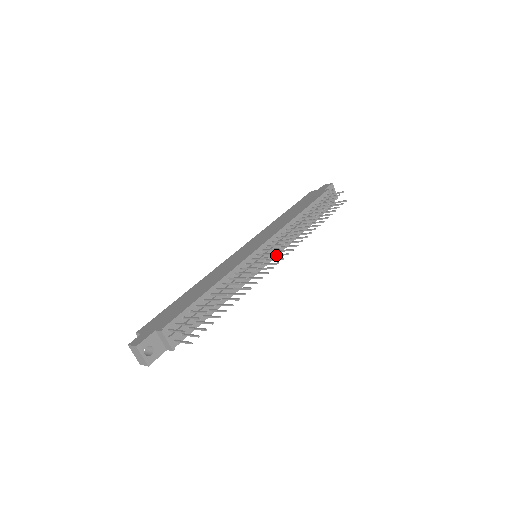
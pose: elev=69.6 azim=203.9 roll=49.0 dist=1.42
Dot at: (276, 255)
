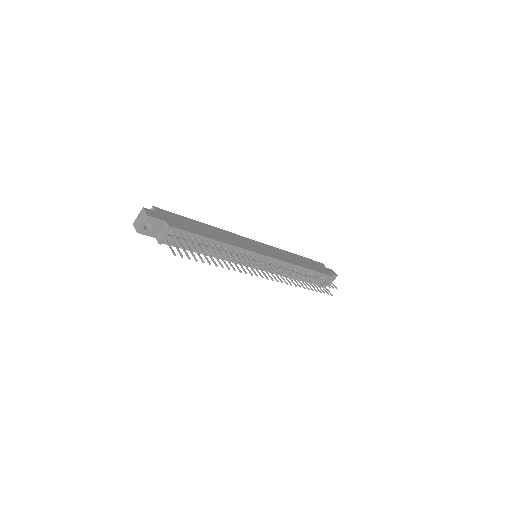
Dot at: (266, 271)
